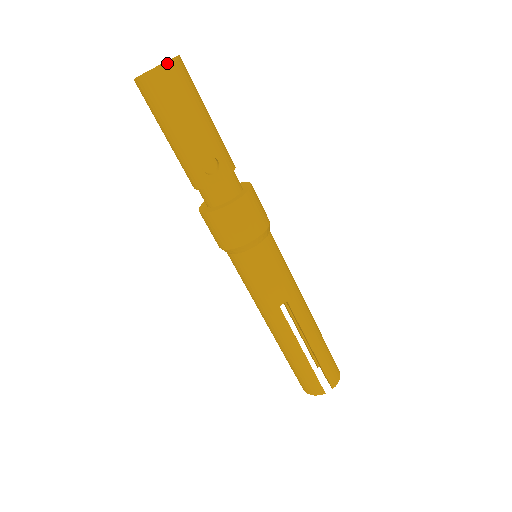
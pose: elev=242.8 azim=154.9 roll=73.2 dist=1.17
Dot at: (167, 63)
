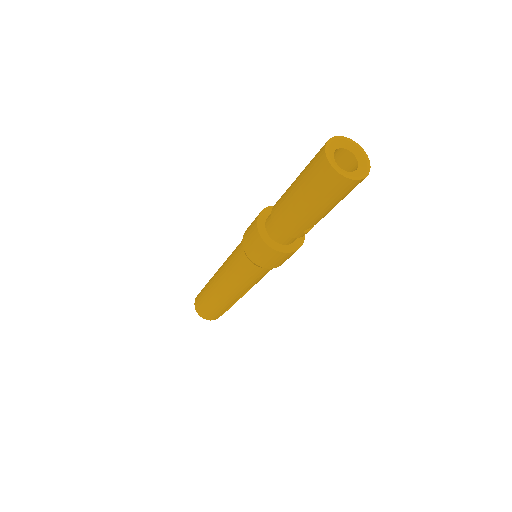
Dot at: occluded
